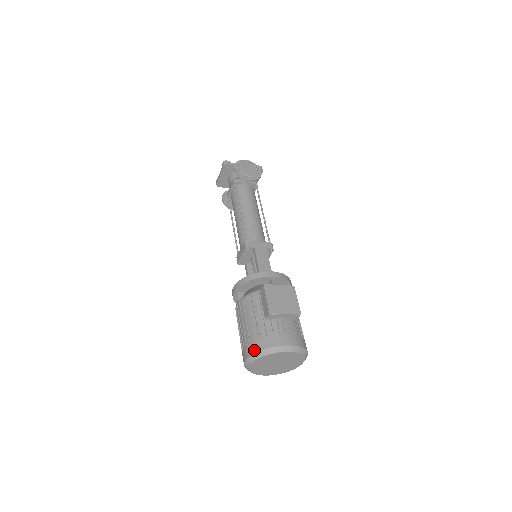
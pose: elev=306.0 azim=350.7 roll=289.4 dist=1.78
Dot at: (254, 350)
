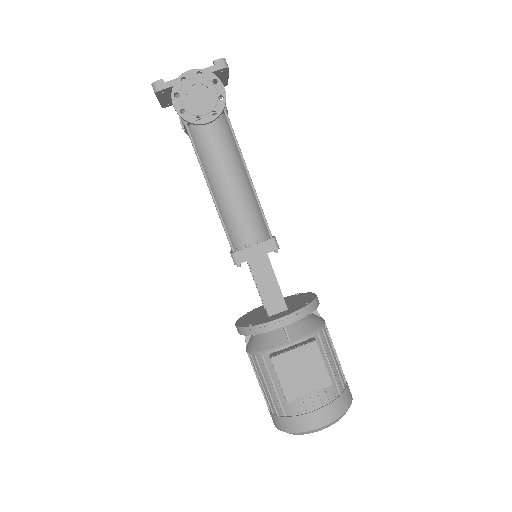
Dot at: (280, 427)
